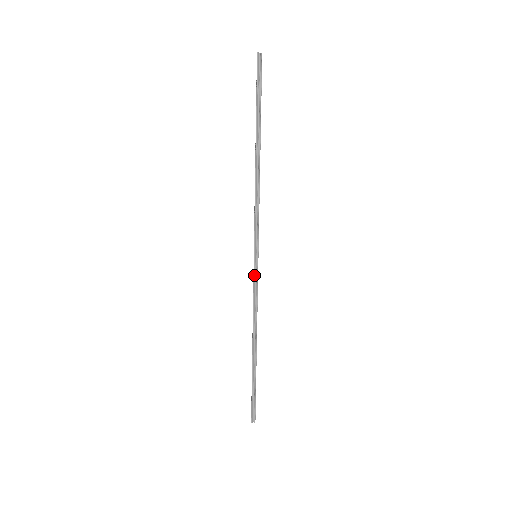
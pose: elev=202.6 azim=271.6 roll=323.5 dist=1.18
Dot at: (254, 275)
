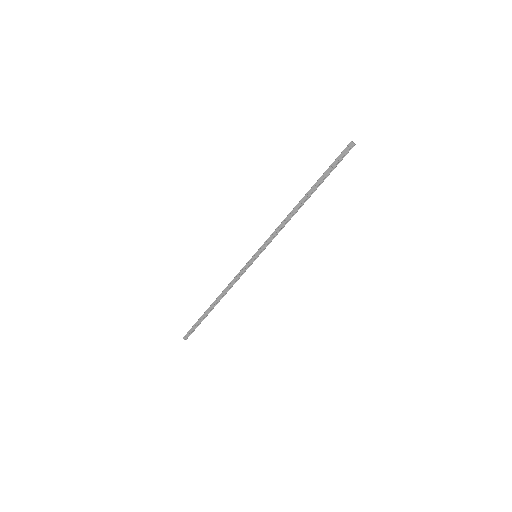
Dot at: (248, 267)
